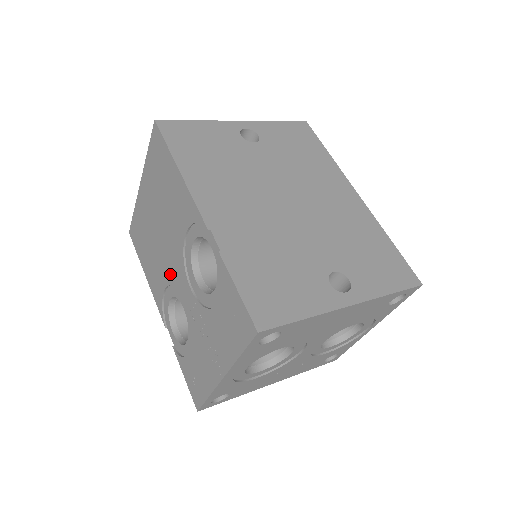
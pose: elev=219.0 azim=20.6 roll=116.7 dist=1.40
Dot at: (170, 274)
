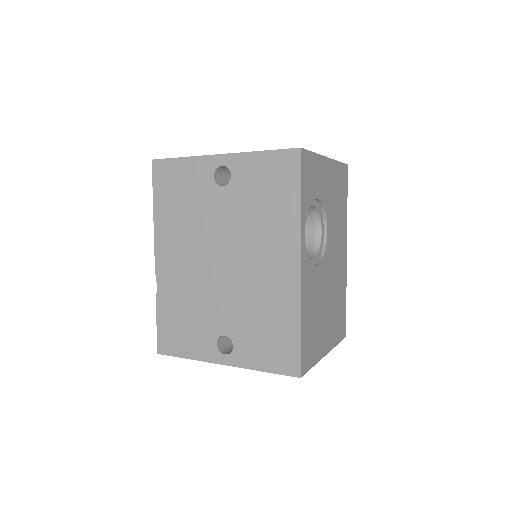
Dot at: occluded
